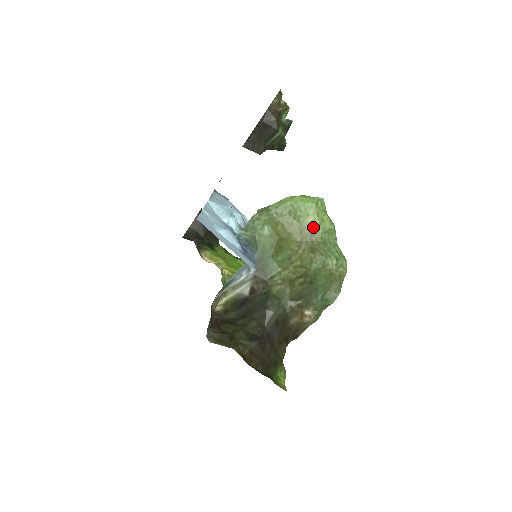
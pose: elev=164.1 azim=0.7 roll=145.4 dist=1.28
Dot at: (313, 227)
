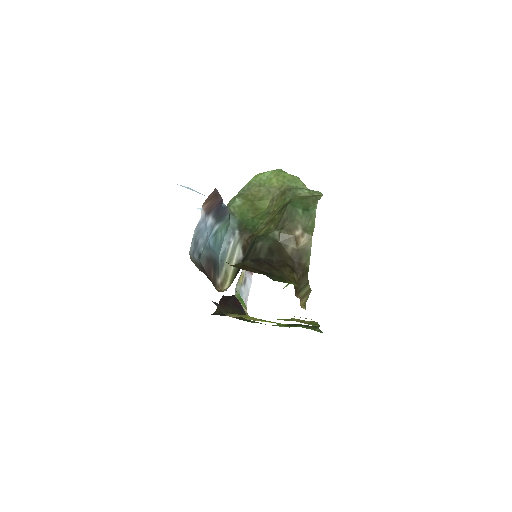
Dot at: (278, 184)
